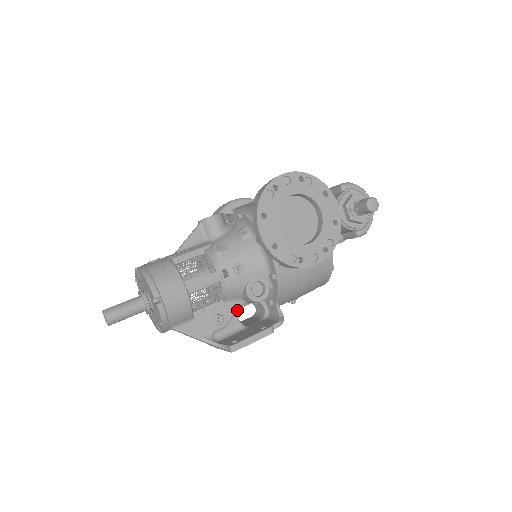
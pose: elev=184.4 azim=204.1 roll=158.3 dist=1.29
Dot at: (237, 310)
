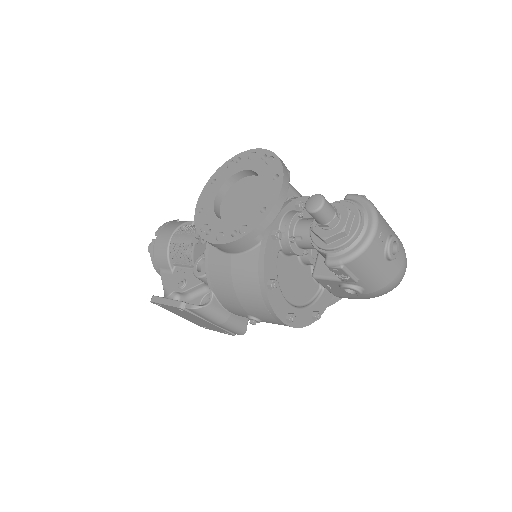
Dot at: (206, 291)
